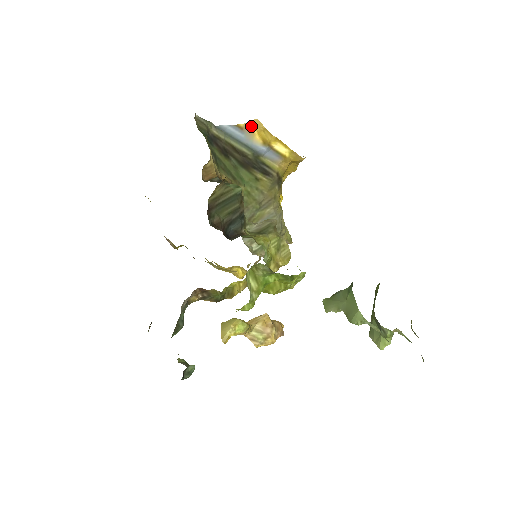
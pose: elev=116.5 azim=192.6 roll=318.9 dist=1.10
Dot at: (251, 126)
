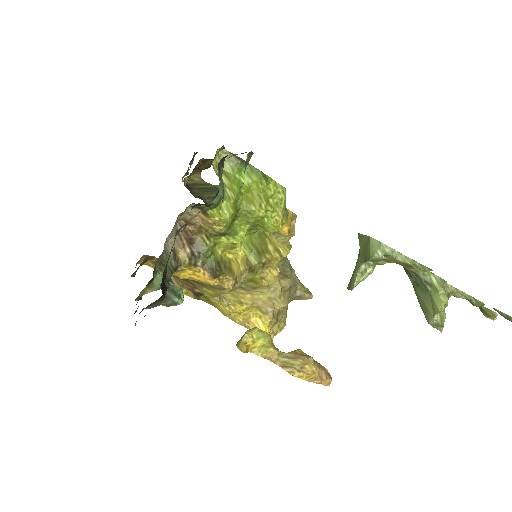
Dot at: occluded
